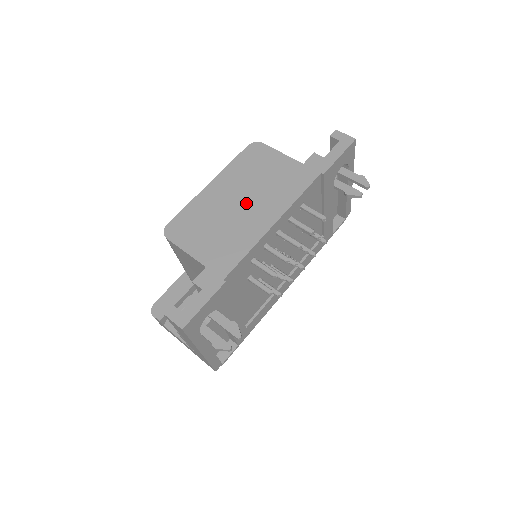
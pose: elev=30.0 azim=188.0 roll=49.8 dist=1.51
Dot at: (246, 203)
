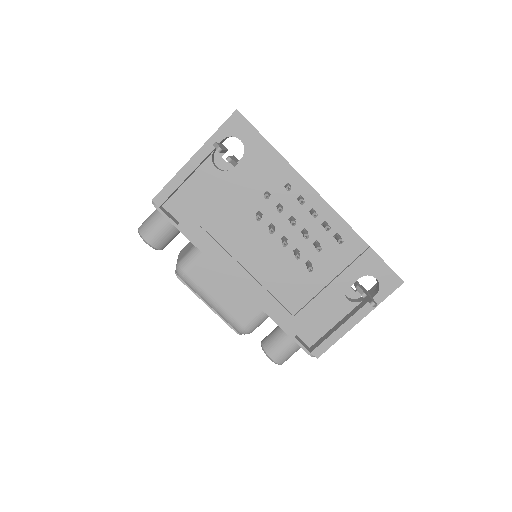
Dot at: occluded
